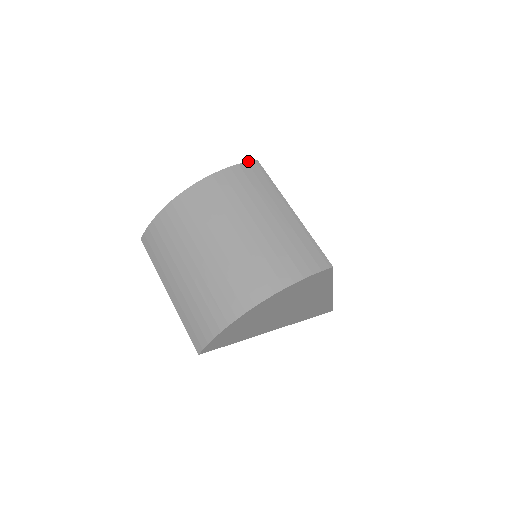
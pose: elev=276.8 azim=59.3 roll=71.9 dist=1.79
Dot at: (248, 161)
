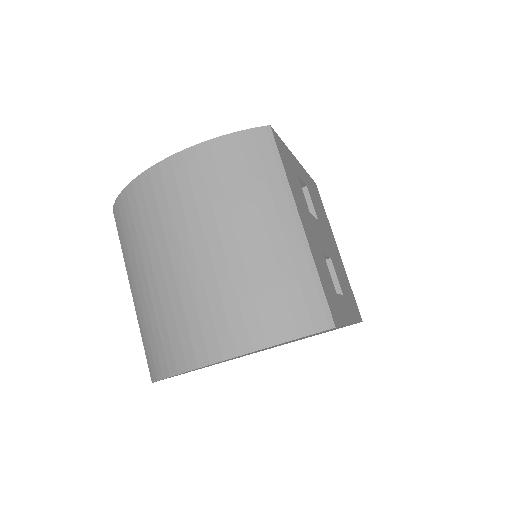
Dot at: occluded
